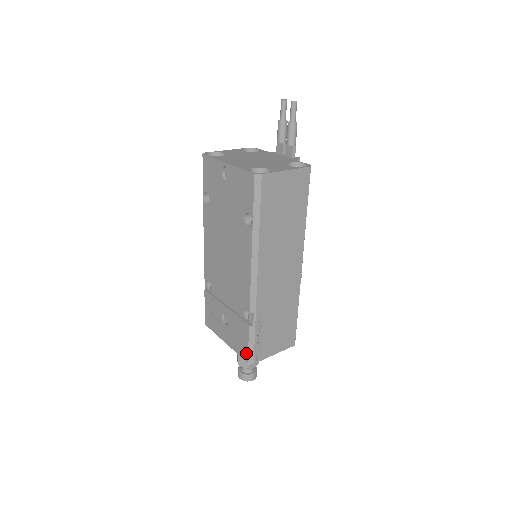
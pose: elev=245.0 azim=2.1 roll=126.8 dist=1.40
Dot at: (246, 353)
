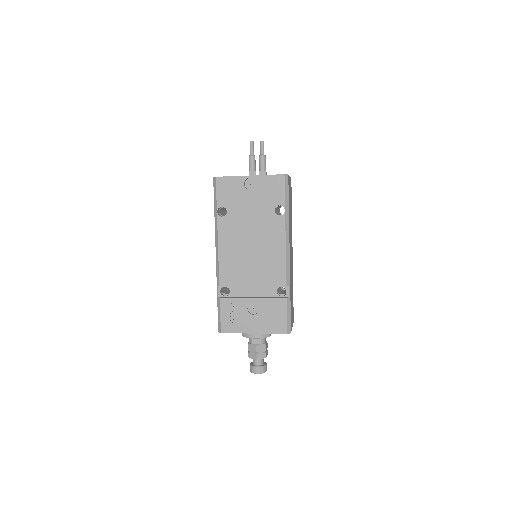
Dot at: (285, 325)
